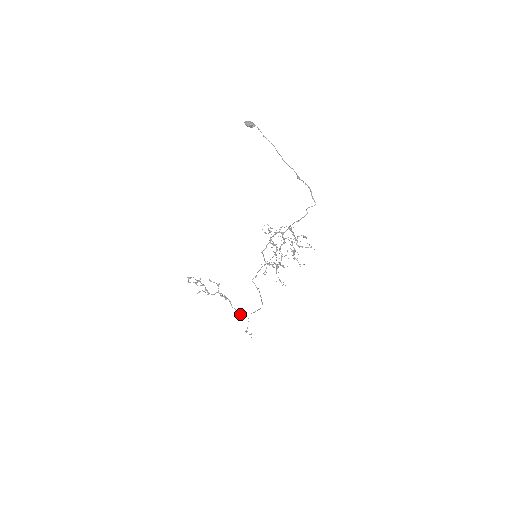
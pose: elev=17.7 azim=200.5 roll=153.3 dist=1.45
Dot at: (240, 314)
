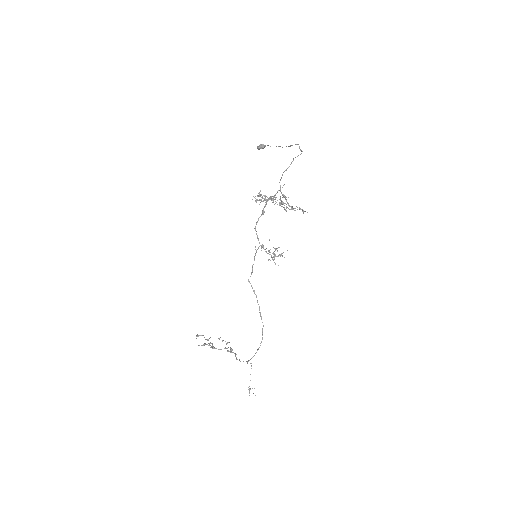
Dot at: occluded
